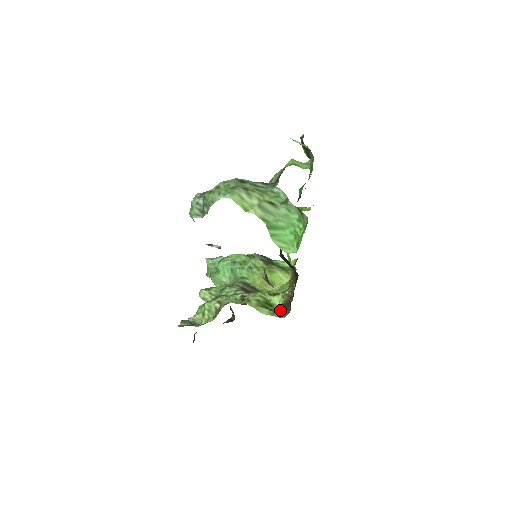
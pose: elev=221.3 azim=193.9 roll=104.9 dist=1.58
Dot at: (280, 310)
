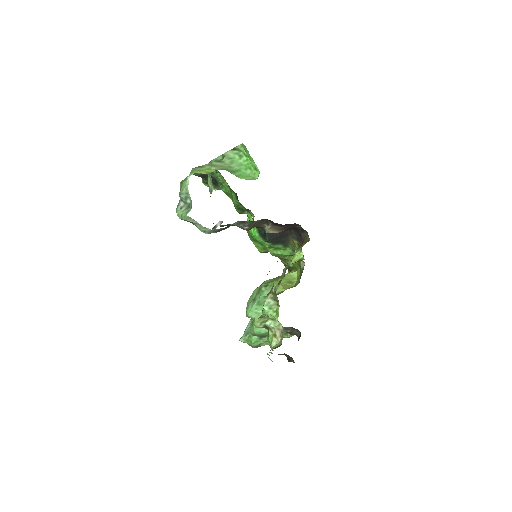
Dot at: (303, 244)
